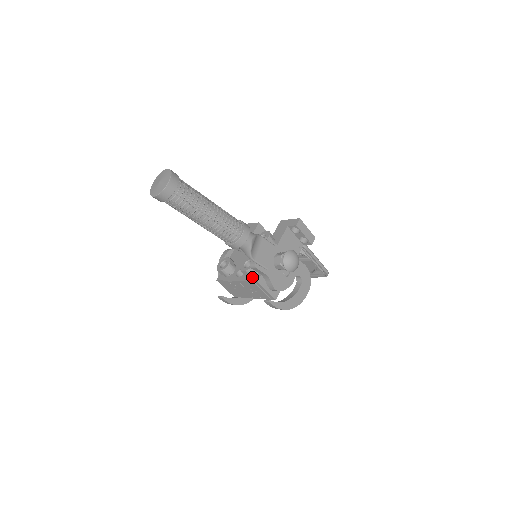
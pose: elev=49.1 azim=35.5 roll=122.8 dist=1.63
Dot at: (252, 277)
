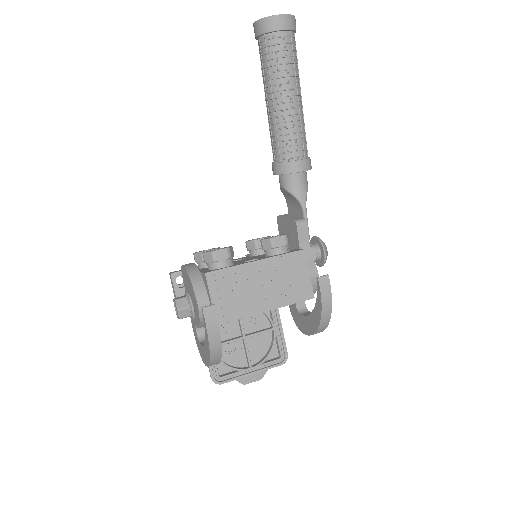
Dot at: (286, 252)
